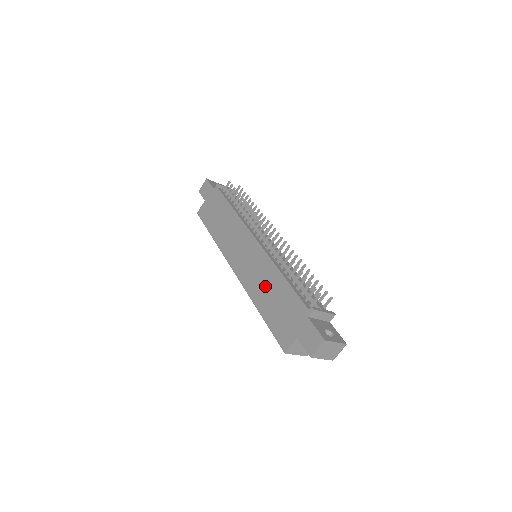
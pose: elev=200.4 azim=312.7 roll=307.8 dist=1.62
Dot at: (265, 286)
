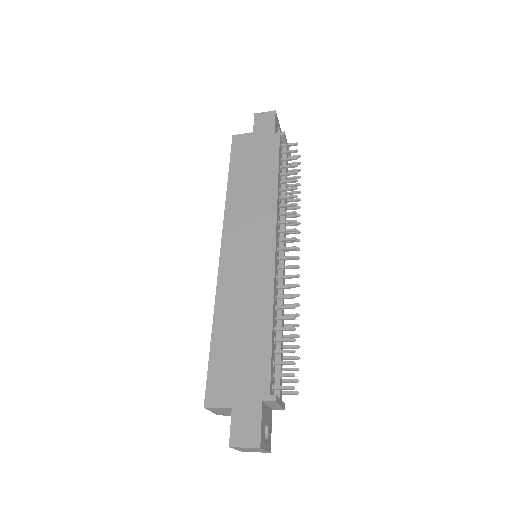
Dot at: (243, 310)
